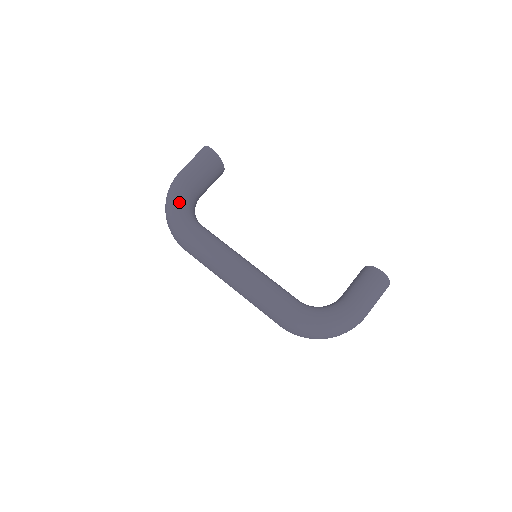
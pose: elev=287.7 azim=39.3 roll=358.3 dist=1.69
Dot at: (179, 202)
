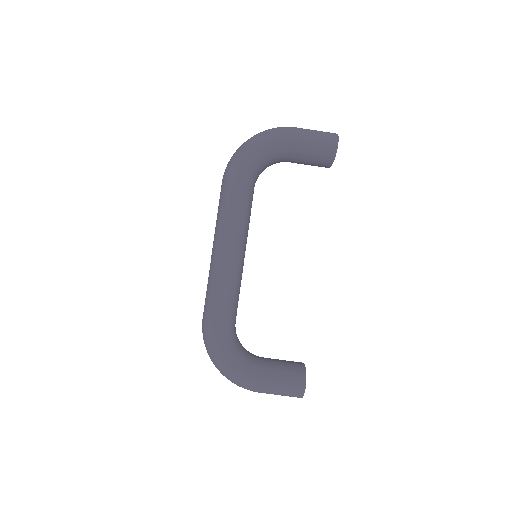
Dot at: (260, 150)
